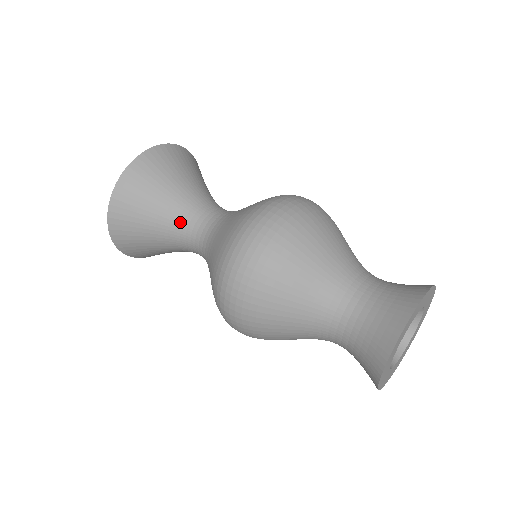
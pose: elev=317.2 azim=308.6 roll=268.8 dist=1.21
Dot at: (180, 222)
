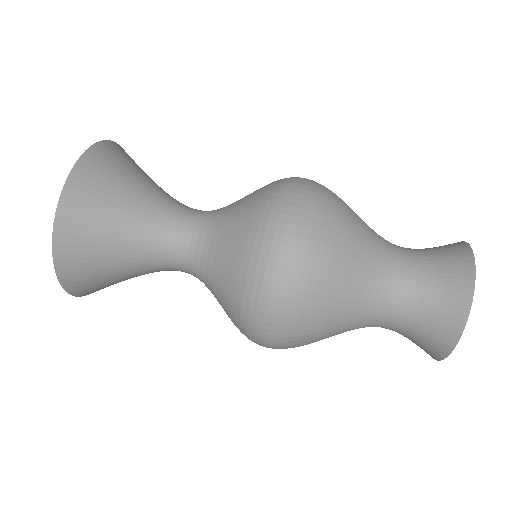
Dot at: (160, 220)
